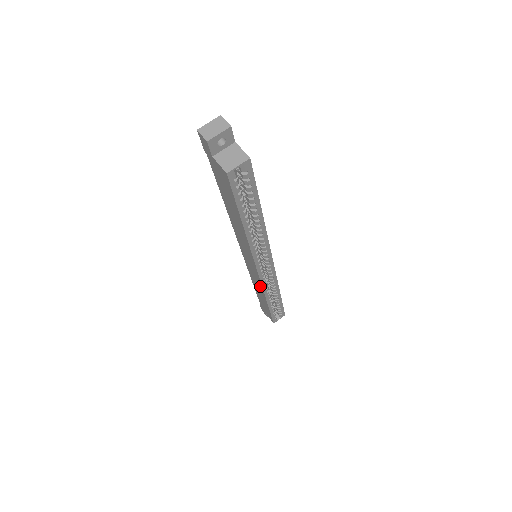
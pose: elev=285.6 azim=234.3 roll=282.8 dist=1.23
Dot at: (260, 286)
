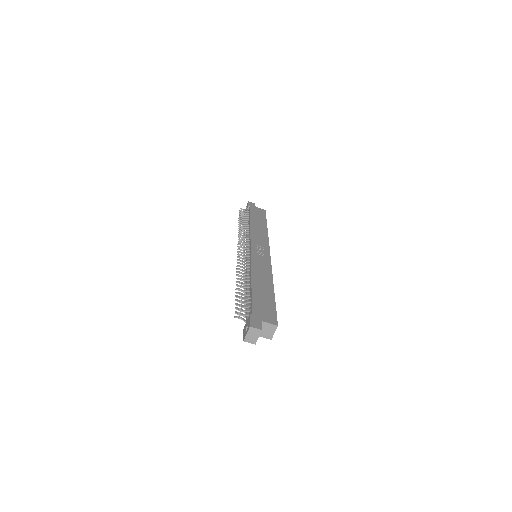
Dot at: occluded
